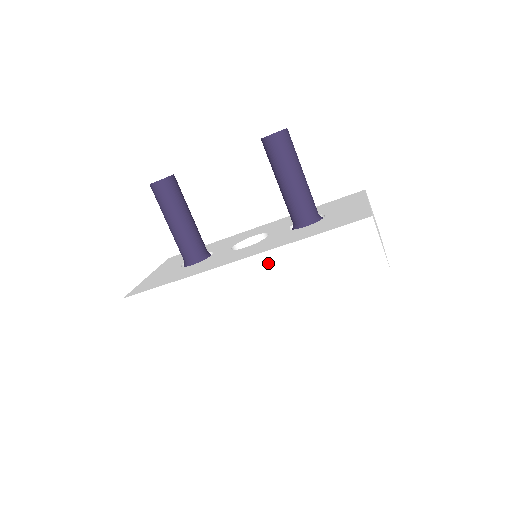
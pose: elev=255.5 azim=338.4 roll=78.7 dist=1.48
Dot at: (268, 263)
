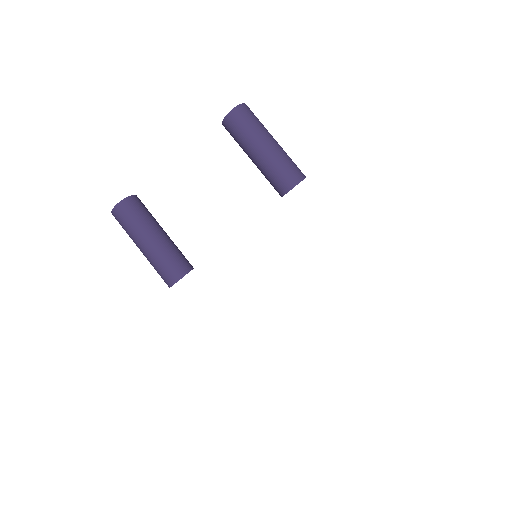
Dot at: (273, 223)
